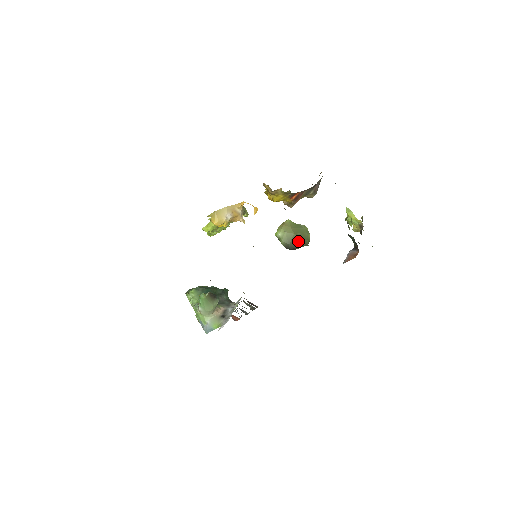
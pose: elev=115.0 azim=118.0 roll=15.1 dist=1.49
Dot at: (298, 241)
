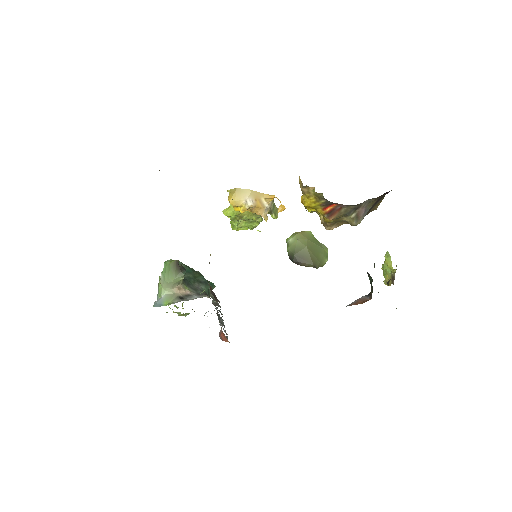
Dot at: (307, 257)
